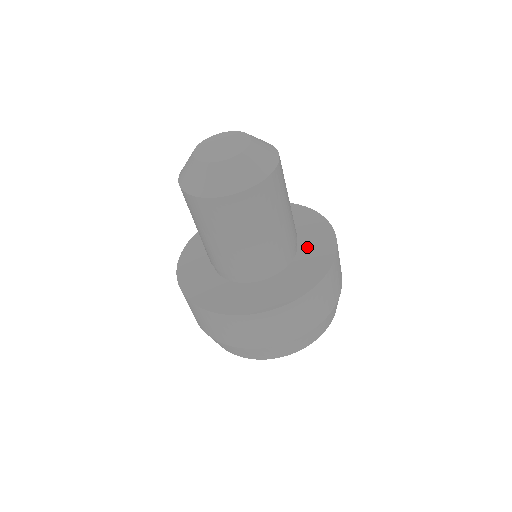
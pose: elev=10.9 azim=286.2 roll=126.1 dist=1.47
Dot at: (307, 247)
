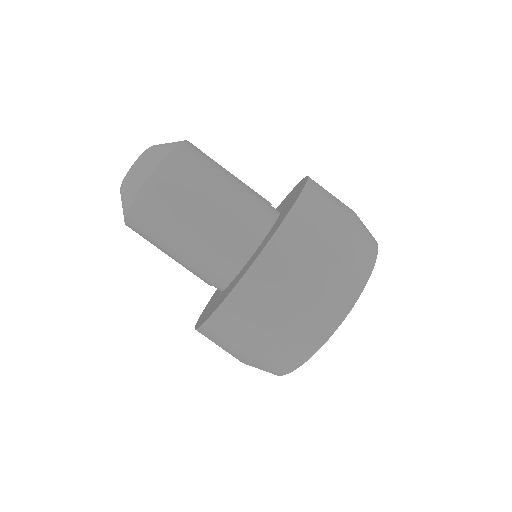
Dot at: (270, 232)
